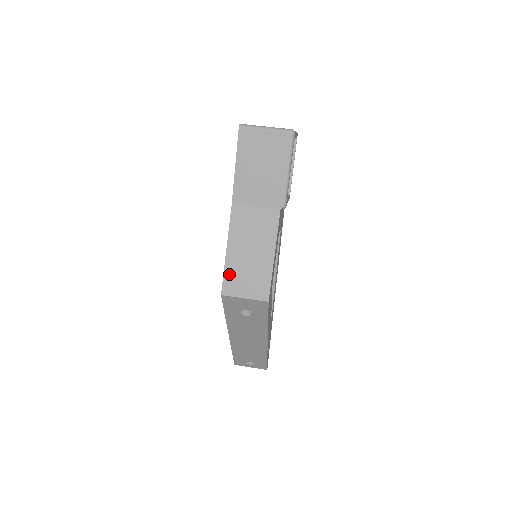
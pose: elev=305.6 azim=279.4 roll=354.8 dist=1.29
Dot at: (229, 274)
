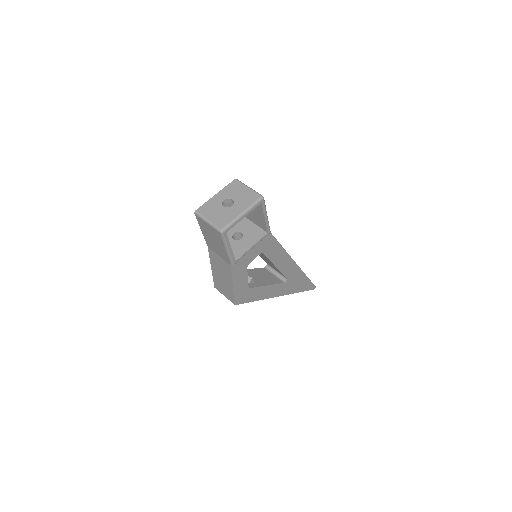
Dot at: (215, 280)
